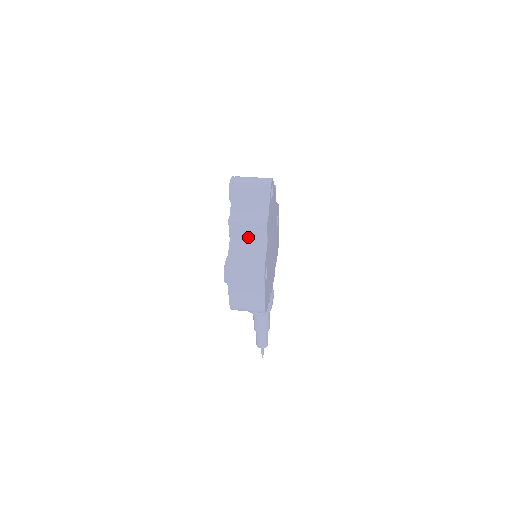
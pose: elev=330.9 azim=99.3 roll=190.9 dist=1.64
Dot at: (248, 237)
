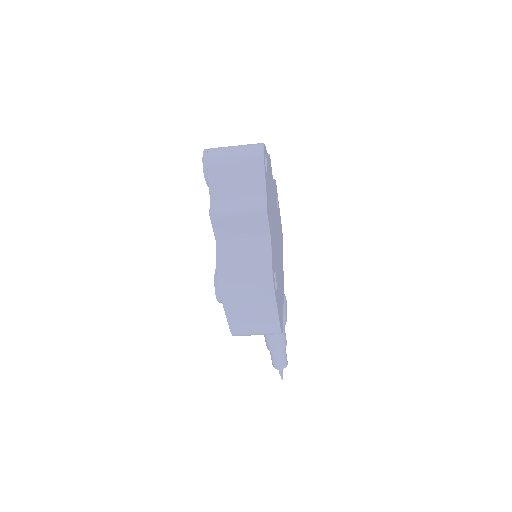
Dot at: (242, 234)
